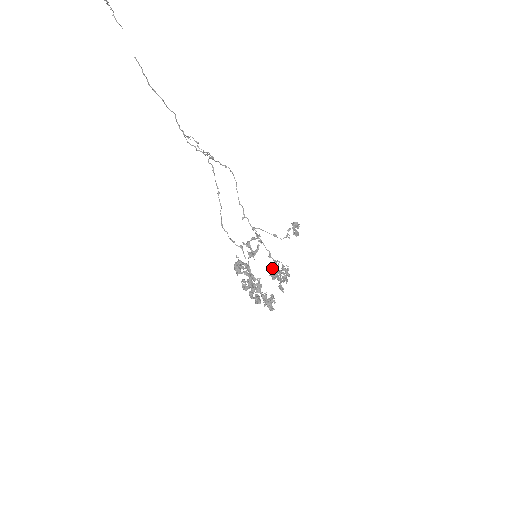
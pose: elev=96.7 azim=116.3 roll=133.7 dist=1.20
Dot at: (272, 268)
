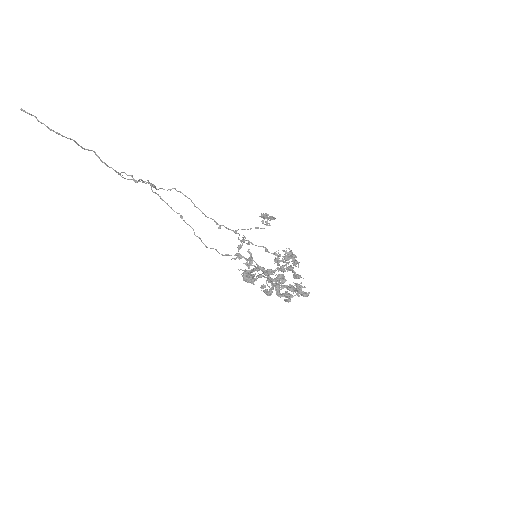
Dot at: (277, 260)
